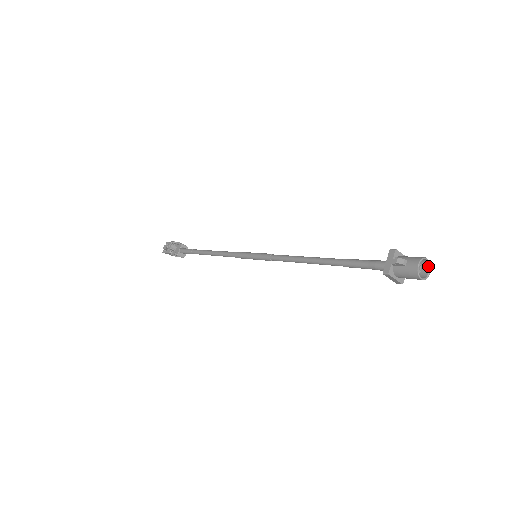
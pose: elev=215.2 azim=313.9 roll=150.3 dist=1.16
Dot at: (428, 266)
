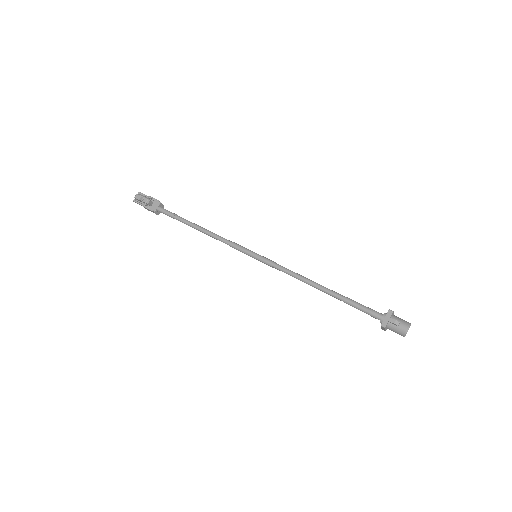
Dot at: occluded
